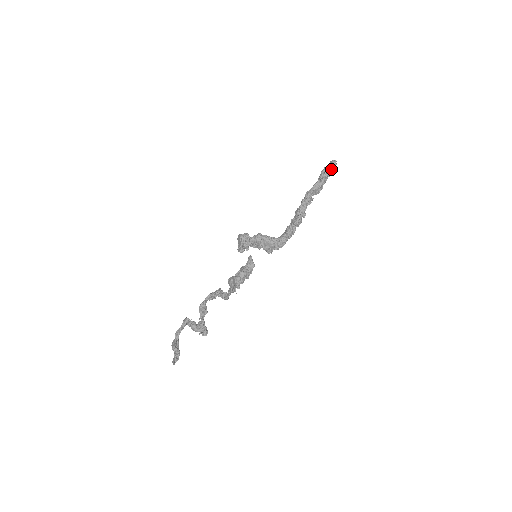
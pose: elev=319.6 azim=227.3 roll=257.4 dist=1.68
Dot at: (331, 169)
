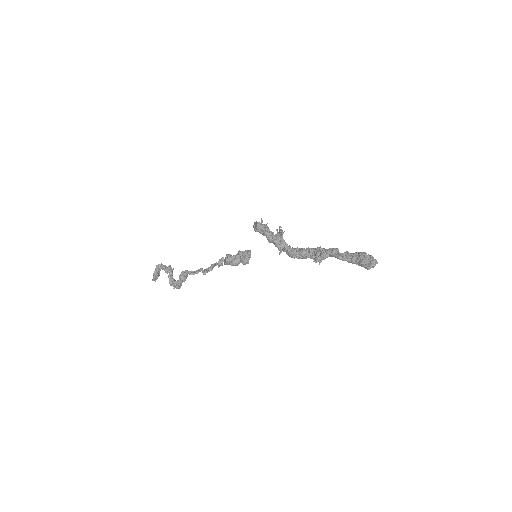
Dot at: (365, 267)
